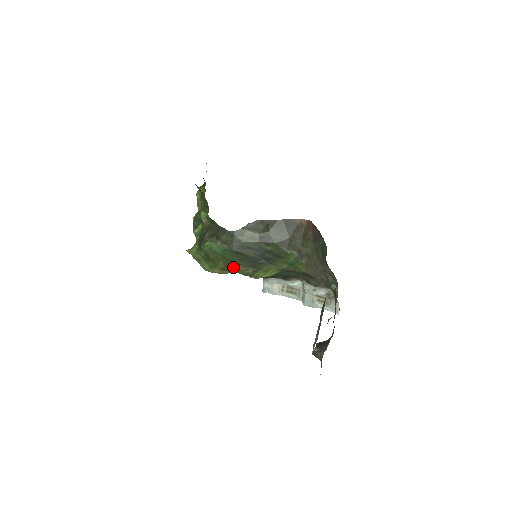
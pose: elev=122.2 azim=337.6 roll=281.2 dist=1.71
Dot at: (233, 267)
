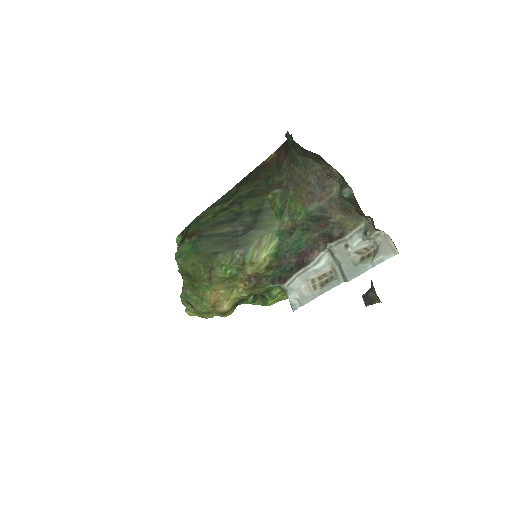
Dot at: (216, 264)
